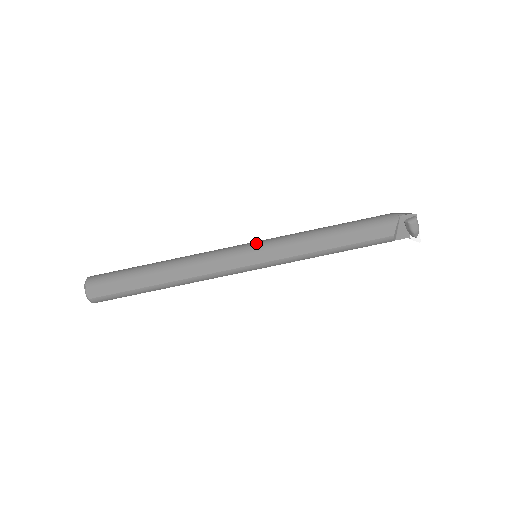
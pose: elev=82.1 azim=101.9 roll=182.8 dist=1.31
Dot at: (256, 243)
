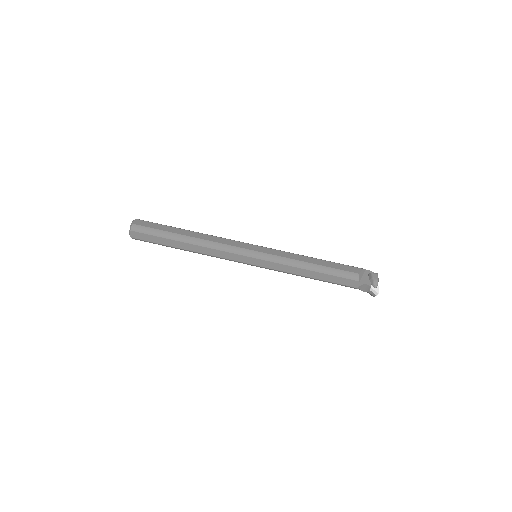
Dot at: occluded
